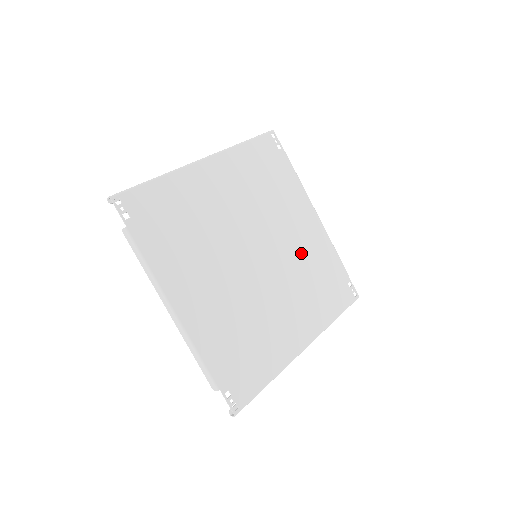
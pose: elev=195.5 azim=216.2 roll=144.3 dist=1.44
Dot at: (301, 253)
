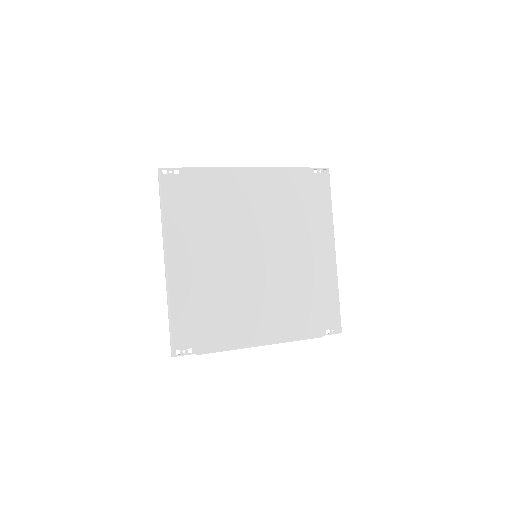
Dot at: (271, 209)
